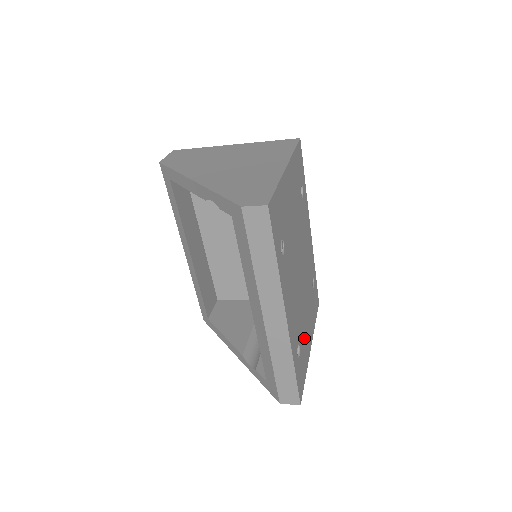
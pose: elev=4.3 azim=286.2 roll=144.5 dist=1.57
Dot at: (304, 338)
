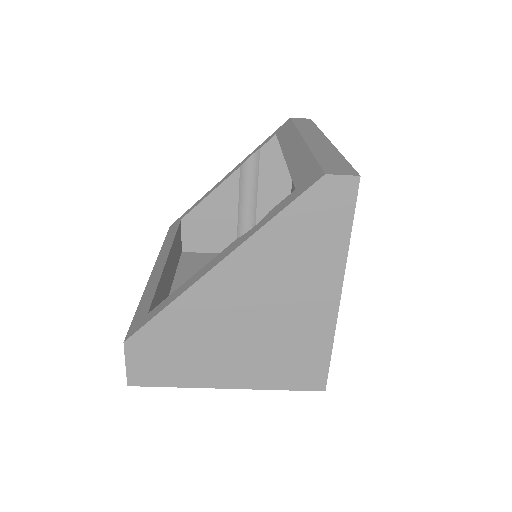
Dot at: occluded
